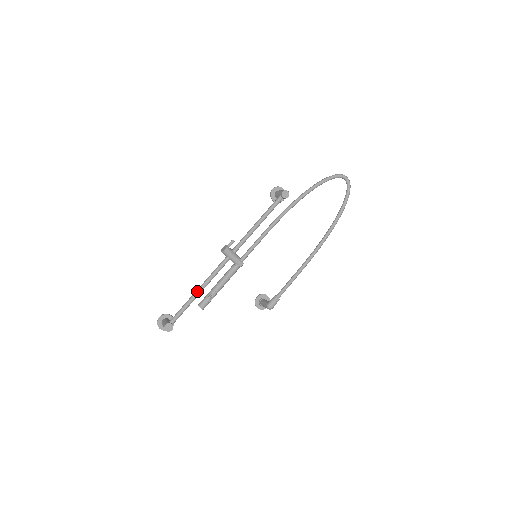
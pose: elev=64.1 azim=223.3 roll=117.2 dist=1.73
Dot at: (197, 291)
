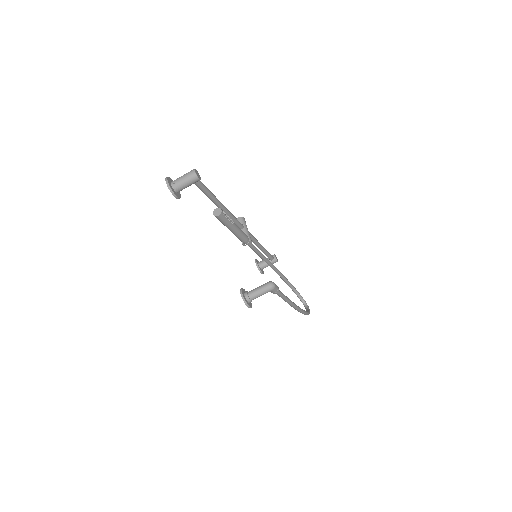
Dot at: occluded
